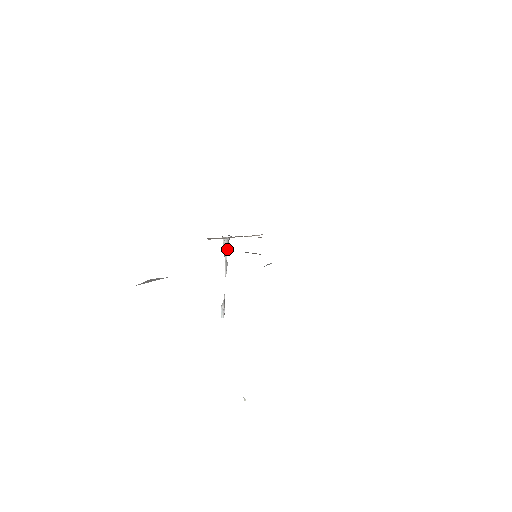
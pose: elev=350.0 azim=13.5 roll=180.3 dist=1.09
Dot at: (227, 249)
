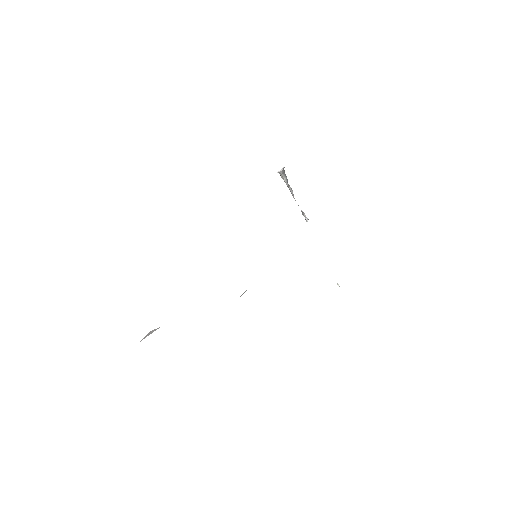
Dot at: (285, 178)
